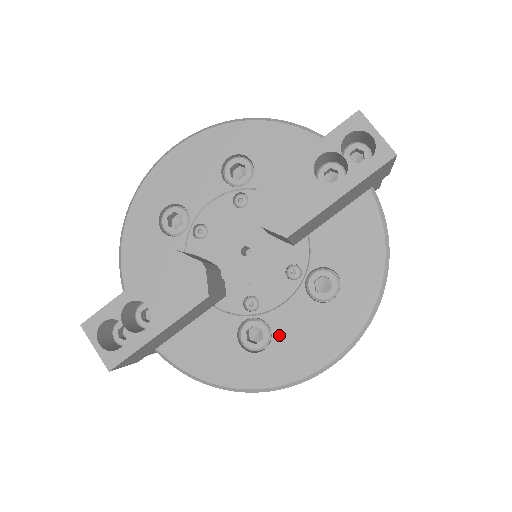
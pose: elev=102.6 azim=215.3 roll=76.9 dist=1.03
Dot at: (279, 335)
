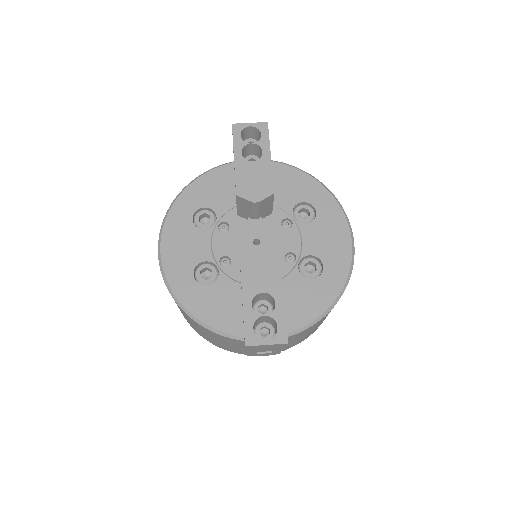
Dot at: (319, 253)
